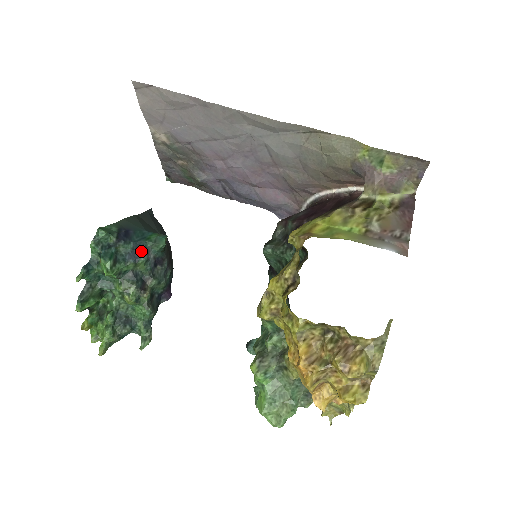
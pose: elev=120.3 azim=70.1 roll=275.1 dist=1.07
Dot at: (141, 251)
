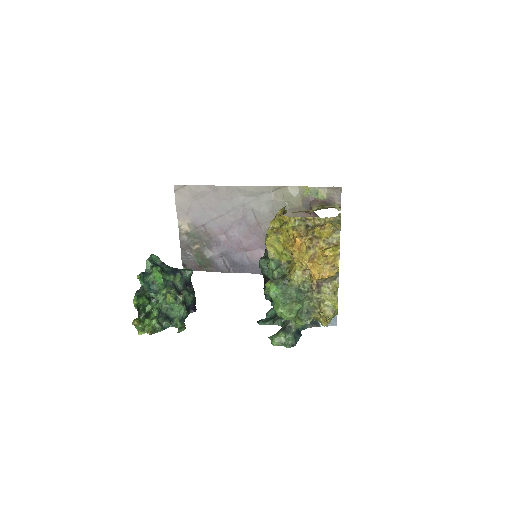
Dot at: (178, 271)
